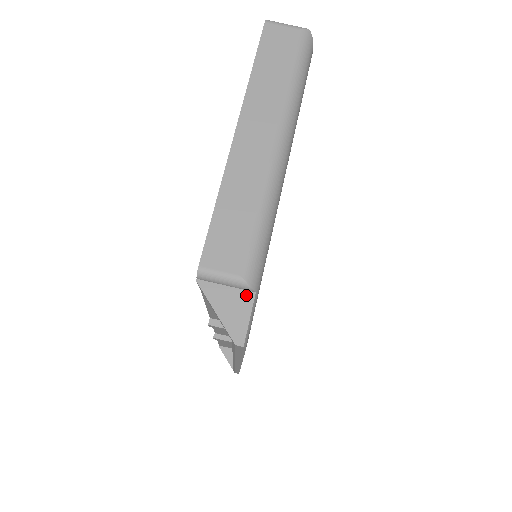
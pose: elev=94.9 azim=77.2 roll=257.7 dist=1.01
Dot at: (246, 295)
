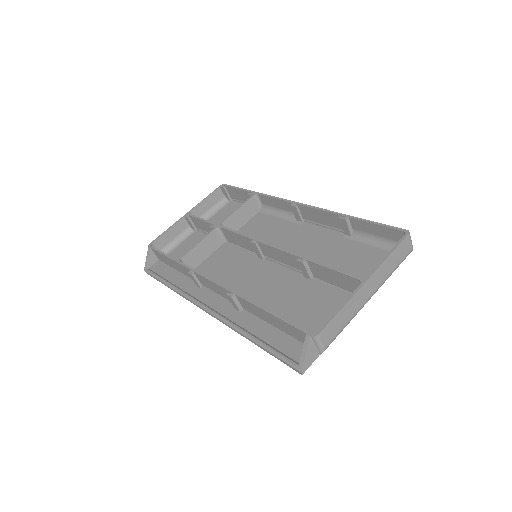
Dot at: (317, 354)
